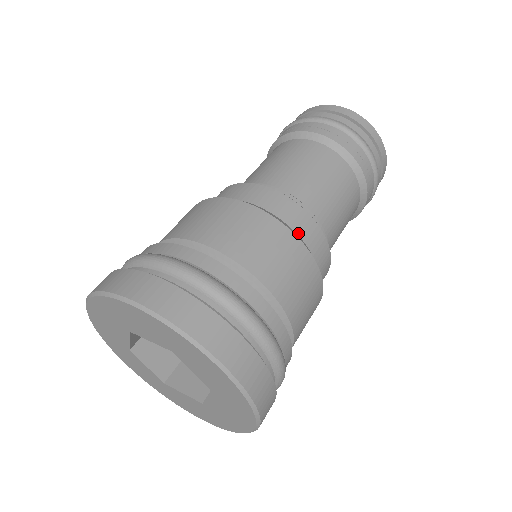
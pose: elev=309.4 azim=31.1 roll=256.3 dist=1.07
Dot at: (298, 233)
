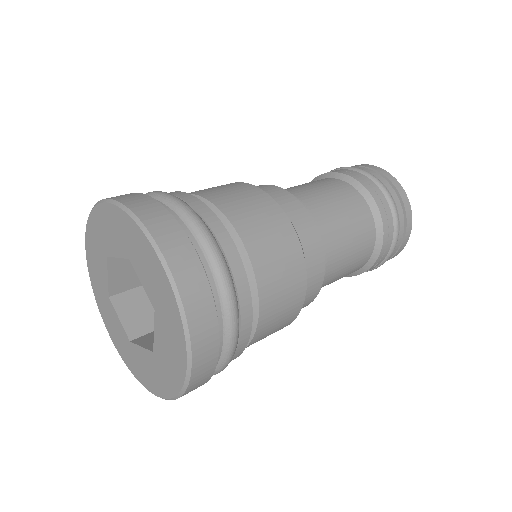
Dot at: (307, 283)
